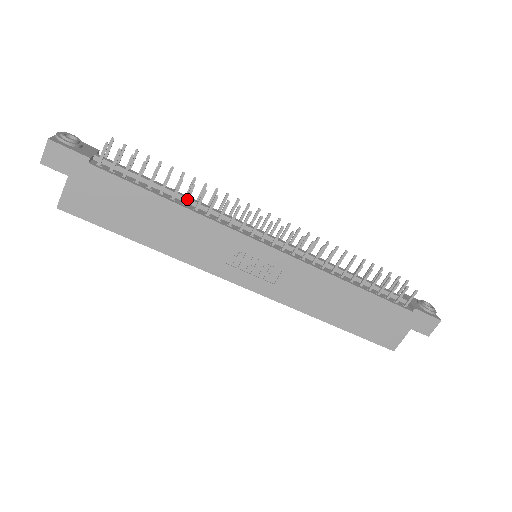
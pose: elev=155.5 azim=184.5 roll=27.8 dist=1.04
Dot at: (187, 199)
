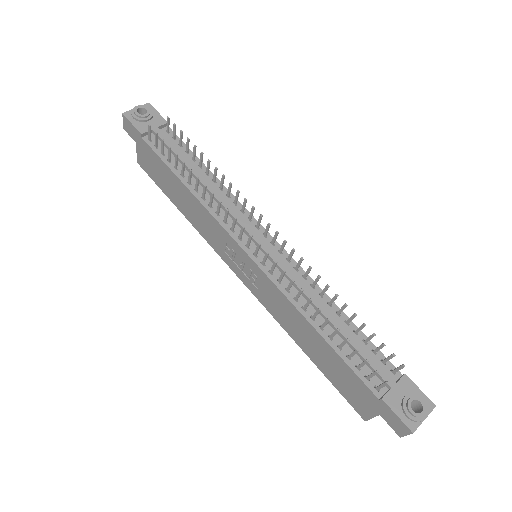
Dot at: (196, 187)
